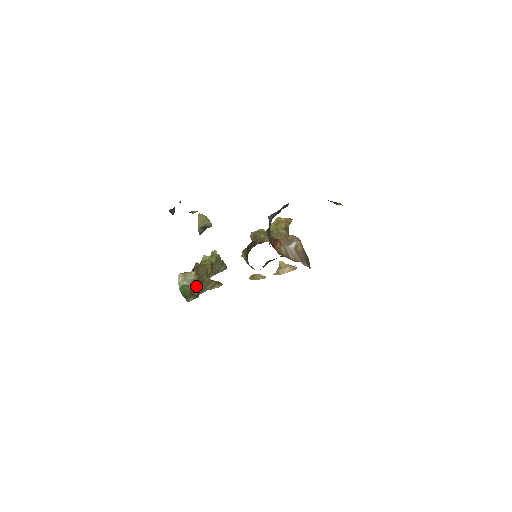
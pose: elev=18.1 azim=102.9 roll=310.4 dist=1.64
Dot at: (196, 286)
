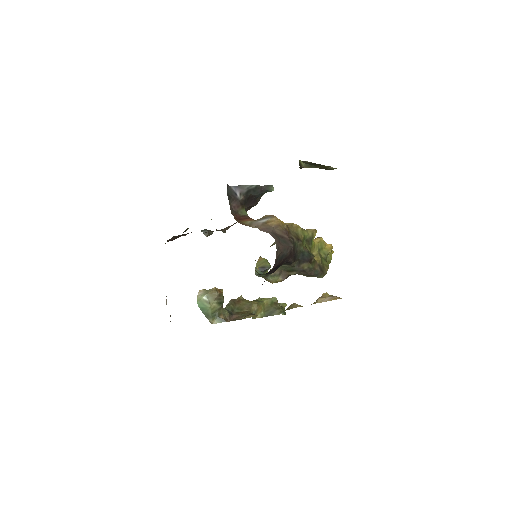
Dot at: (225, 311)
